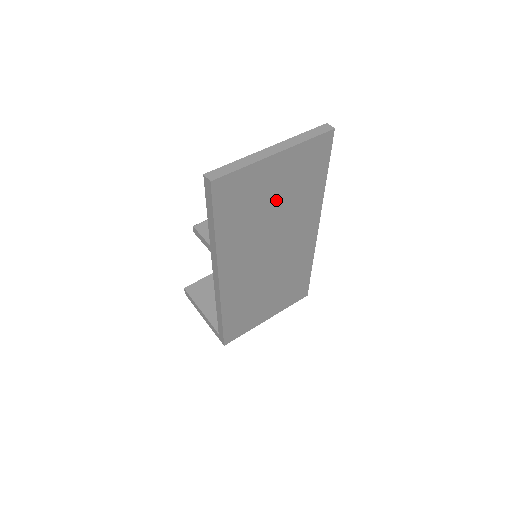
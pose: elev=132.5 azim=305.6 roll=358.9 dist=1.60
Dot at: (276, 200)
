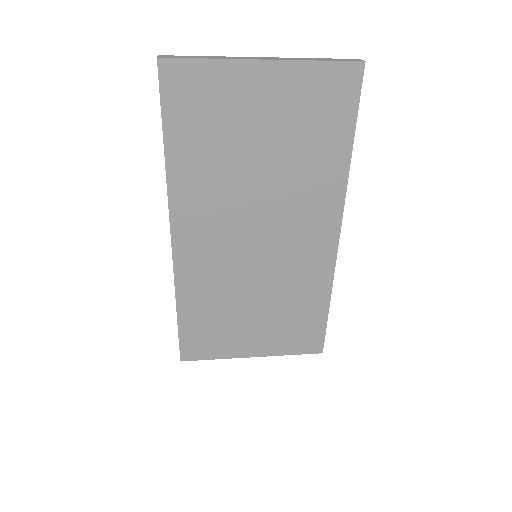
Dot at: (264, 144)
